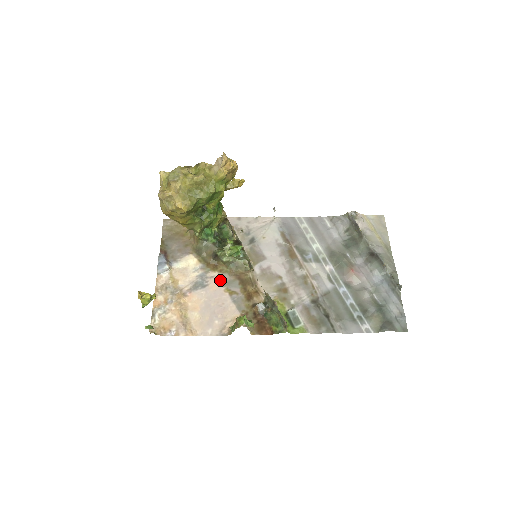
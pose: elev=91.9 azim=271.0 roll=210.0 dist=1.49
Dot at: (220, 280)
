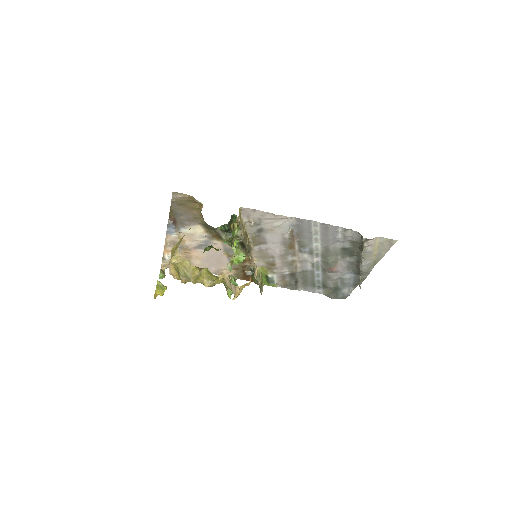
Dot at: (222, 248)
